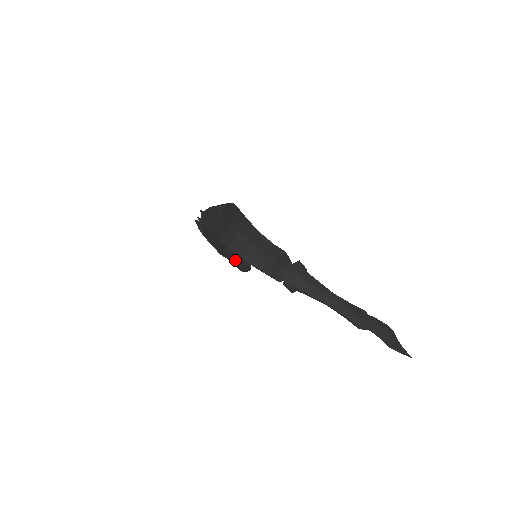
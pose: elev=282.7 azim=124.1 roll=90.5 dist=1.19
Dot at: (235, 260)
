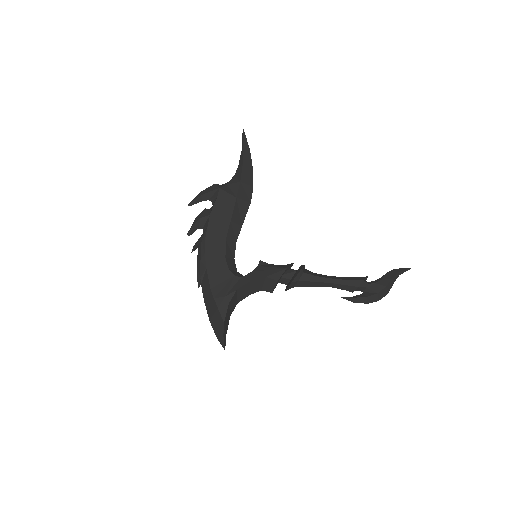
Dot at: occluded
